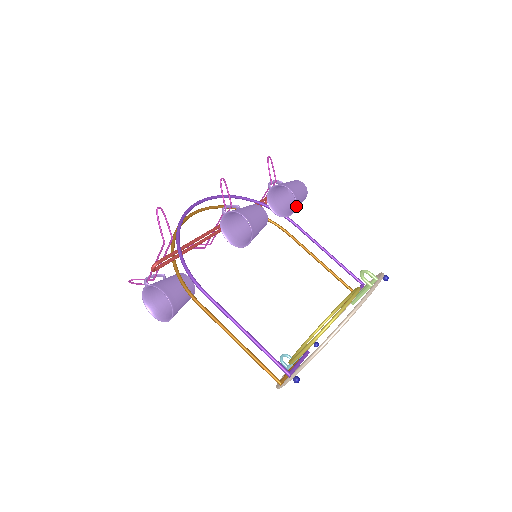
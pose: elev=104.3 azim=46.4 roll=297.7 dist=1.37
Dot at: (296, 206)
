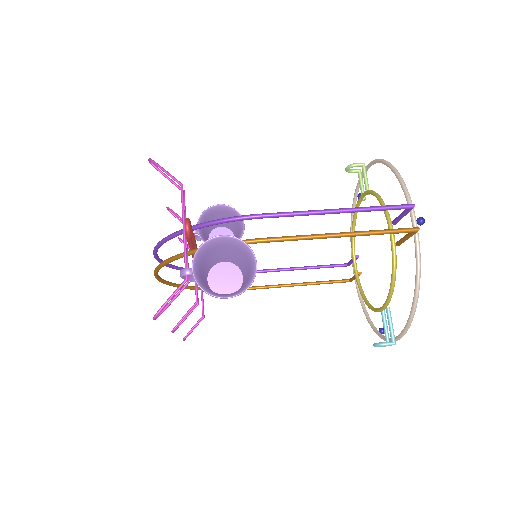
Dot at: occluded
